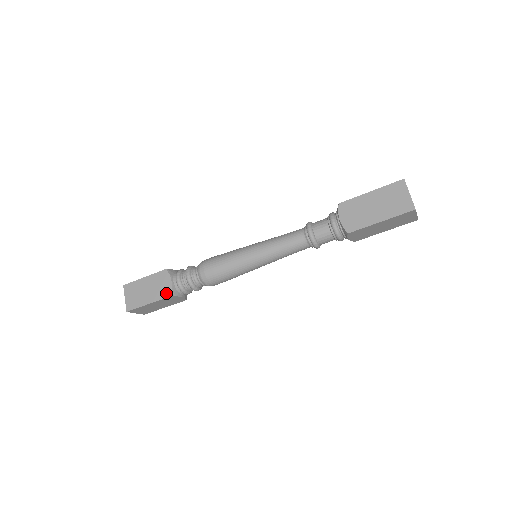
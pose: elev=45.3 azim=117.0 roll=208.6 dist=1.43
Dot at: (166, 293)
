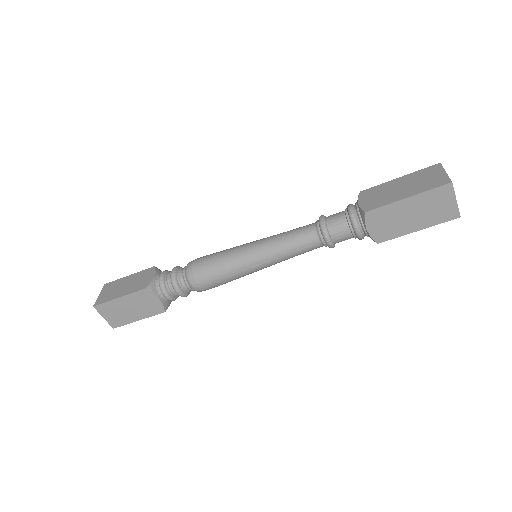
Dot at: (143, 286)
